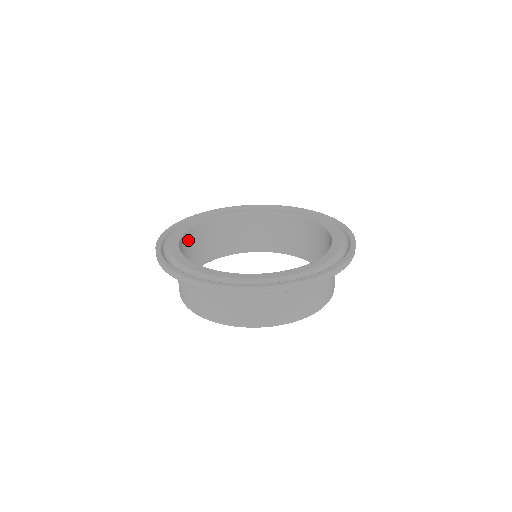
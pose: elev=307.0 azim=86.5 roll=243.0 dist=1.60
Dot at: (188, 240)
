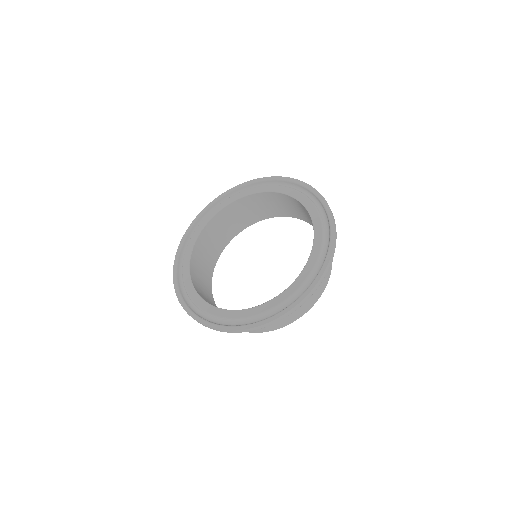
Dot at: (197, 286)
